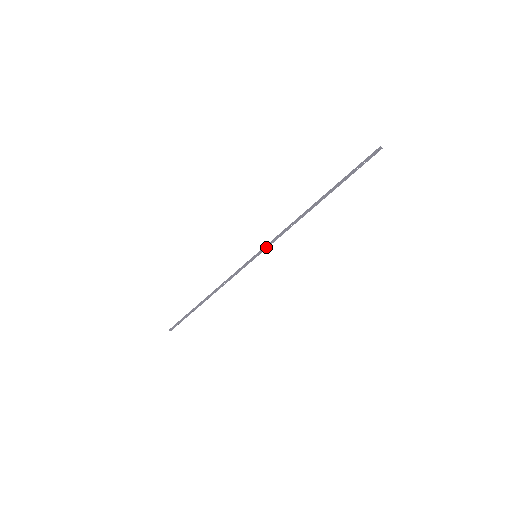
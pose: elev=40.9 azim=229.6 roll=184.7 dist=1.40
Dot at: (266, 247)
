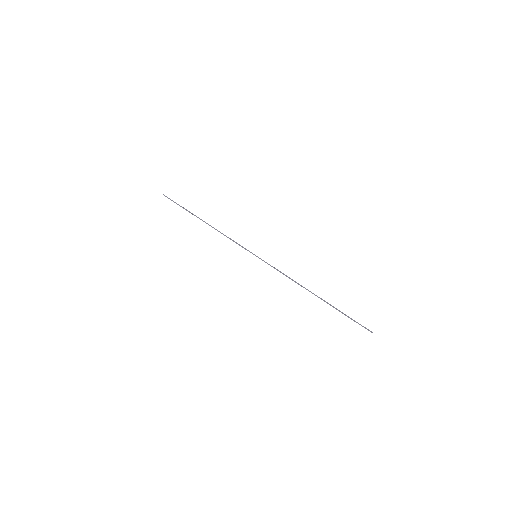
Dot at: occluded
